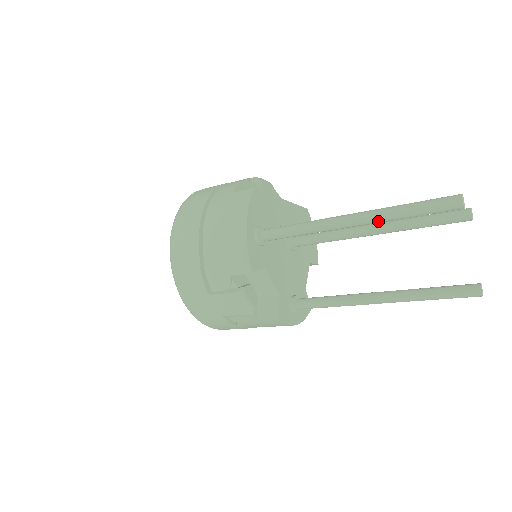
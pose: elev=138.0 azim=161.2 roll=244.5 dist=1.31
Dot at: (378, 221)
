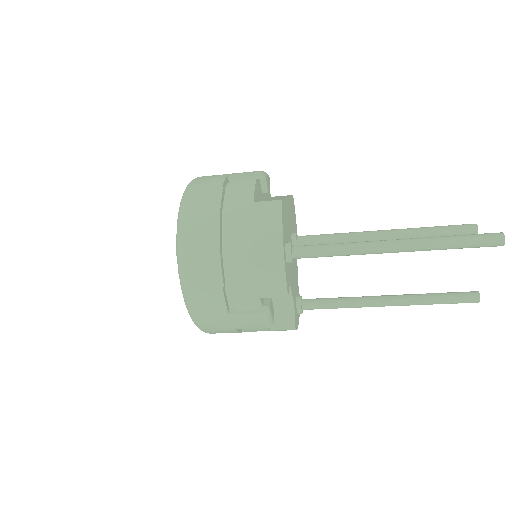
Dot at: (422, 250)
